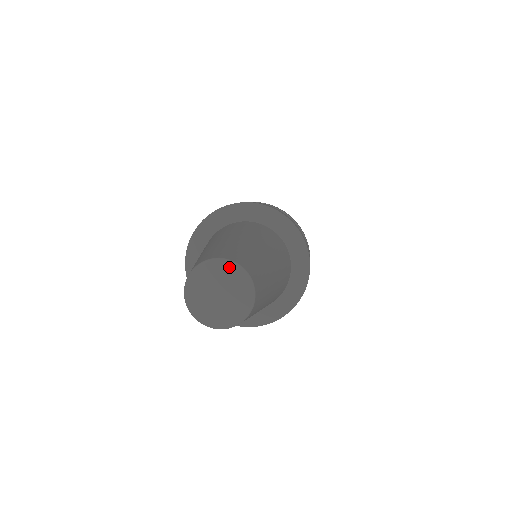
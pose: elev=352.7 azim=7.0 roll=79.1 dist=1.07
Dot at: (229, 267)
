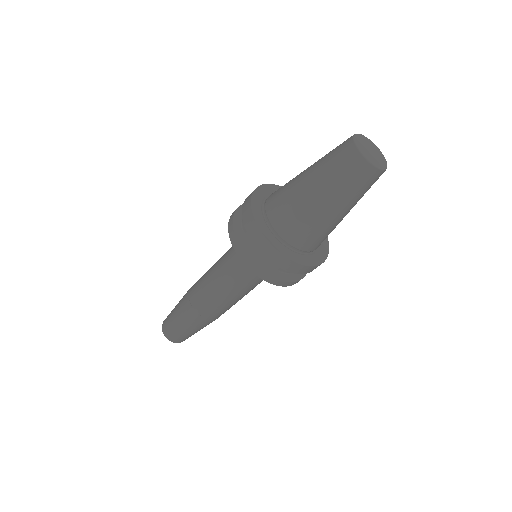
Dot at: (383, 156)
